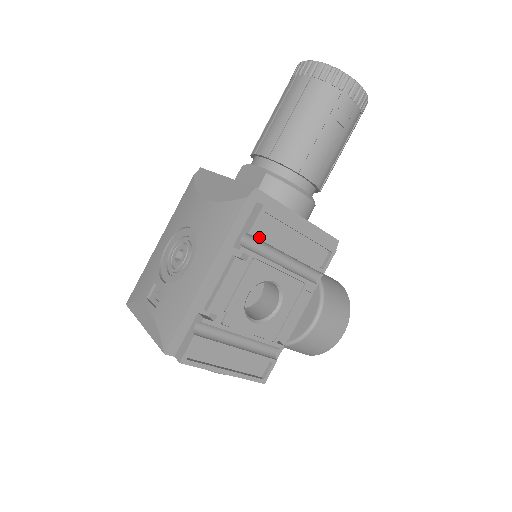
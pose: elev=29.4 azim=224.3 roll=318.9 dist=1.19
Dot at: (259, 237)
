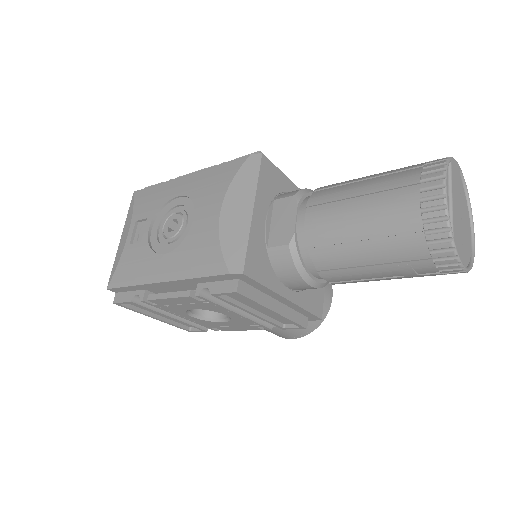
Dot at: (221, 299)
